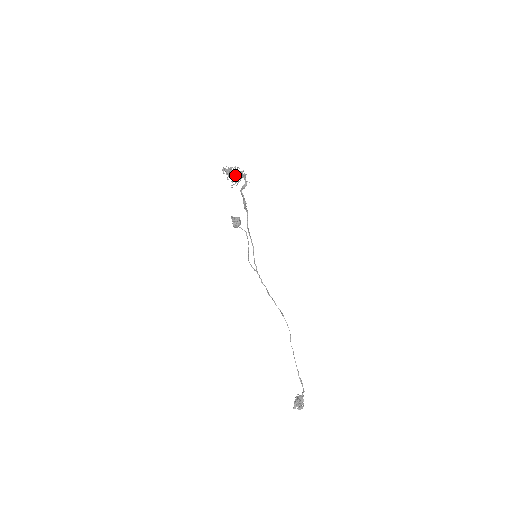
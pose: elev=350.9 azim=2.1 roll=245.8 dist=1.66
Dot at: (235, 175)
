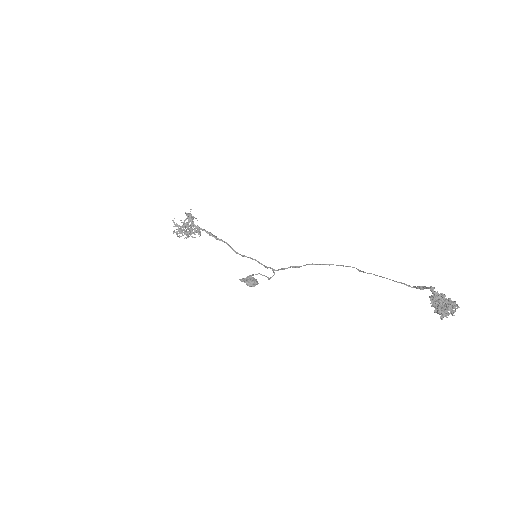
Dot at: (186, 226)
